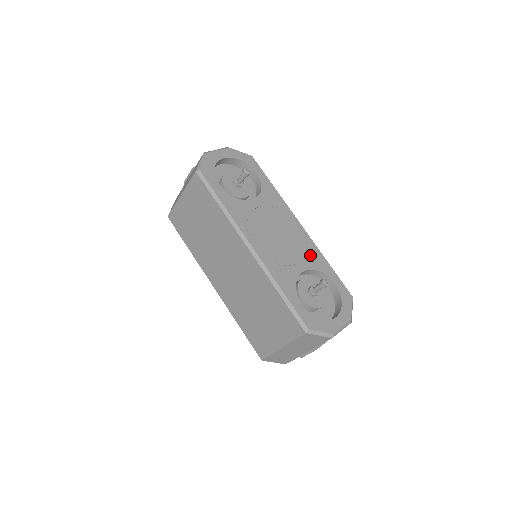
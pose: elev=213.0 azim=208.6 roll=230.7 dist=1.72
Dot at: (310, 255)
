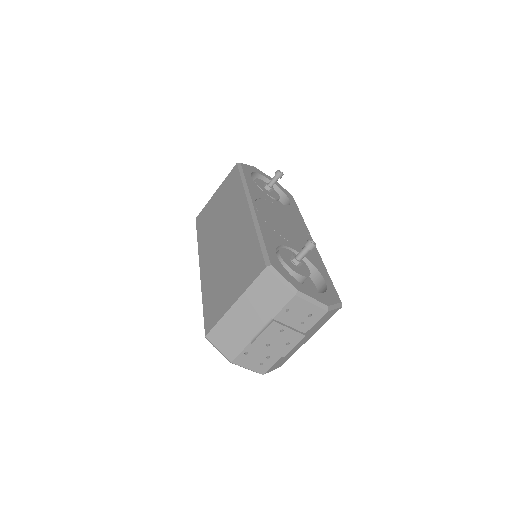
Dot at: (309, 253)
